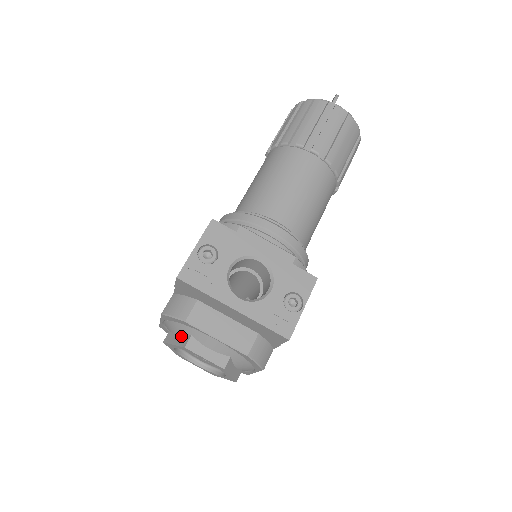
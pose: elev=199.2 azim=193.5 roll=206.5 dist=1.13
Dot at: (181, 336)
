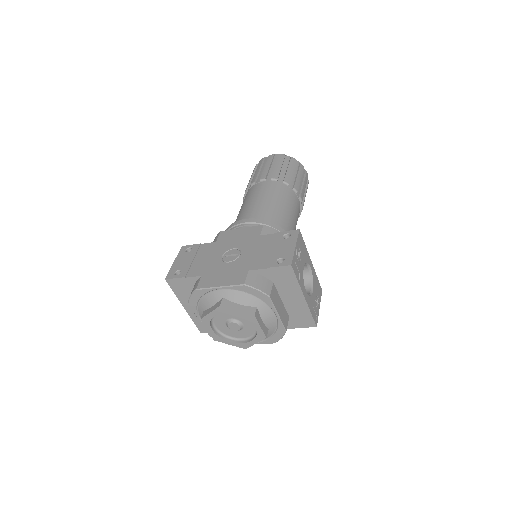
Dot at: (244, 305)
